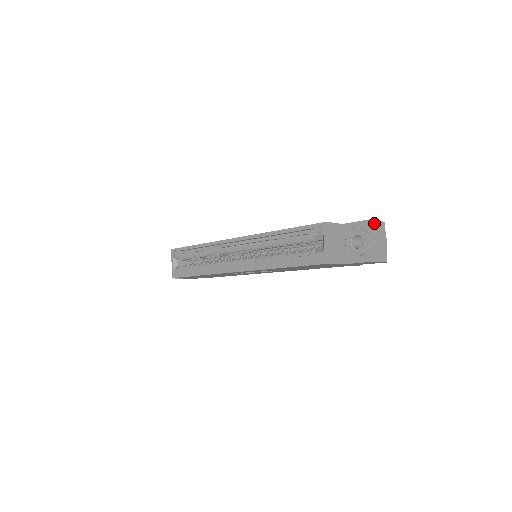
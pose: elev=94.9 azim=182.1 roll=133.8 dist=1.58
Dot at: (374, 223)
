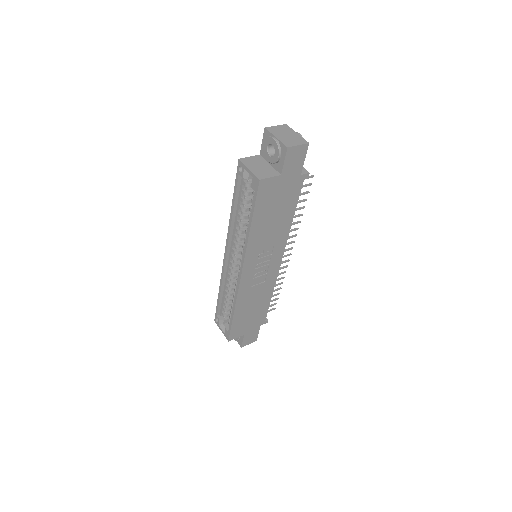
Dot at: (272, 128)
